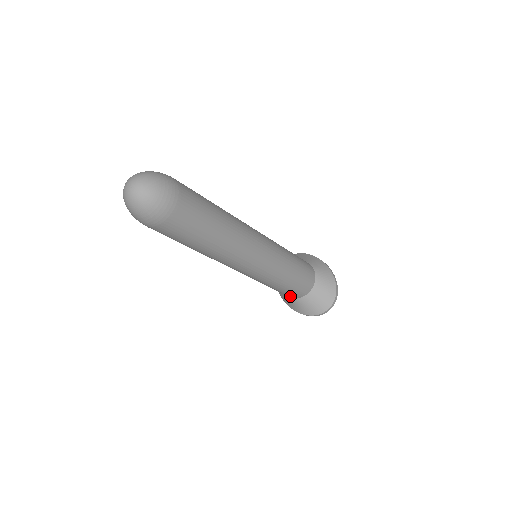
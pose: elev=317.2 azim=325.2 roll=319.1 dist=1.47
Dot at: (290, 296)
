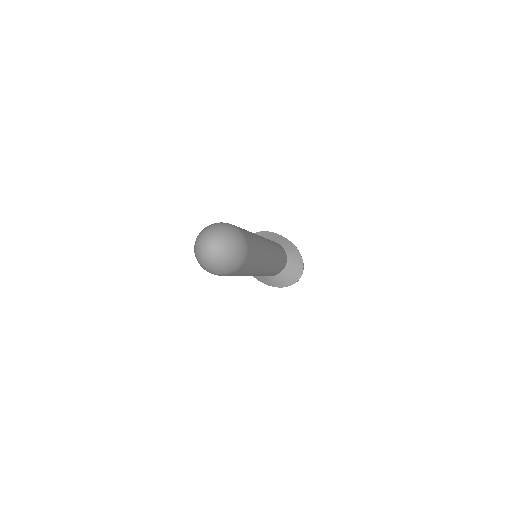
Dot at: occluded
